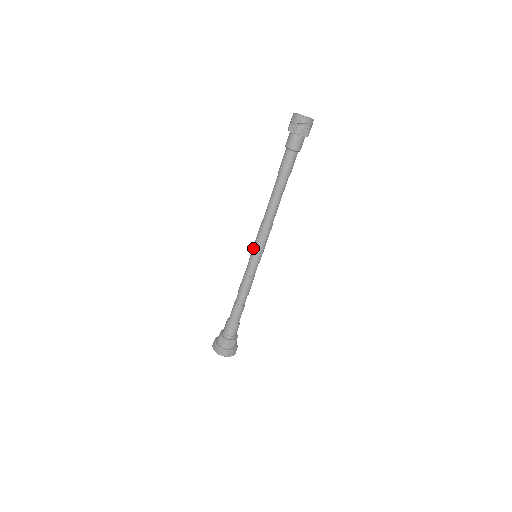
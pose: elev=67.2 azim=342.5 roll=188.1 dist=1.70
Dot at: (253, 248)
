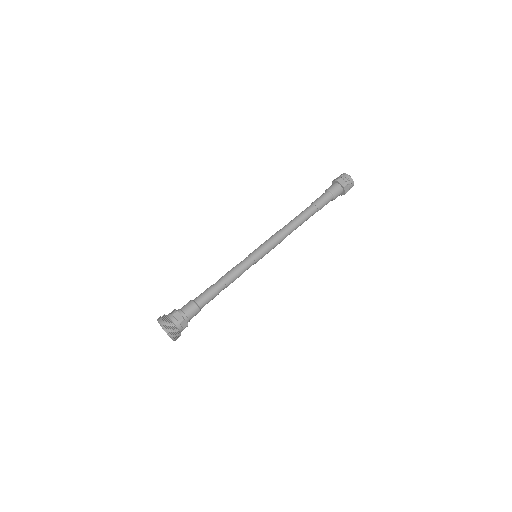
Dot at: (258, 247)
